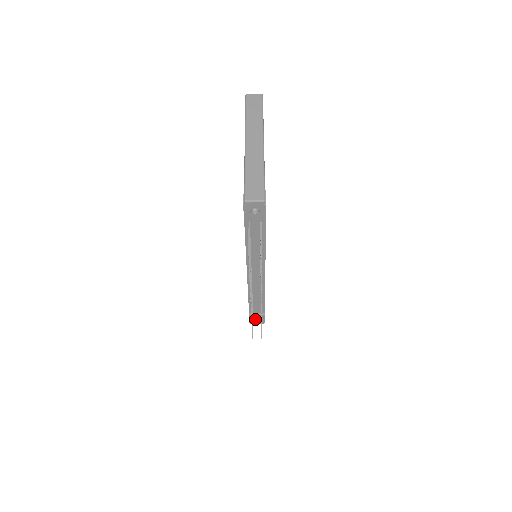
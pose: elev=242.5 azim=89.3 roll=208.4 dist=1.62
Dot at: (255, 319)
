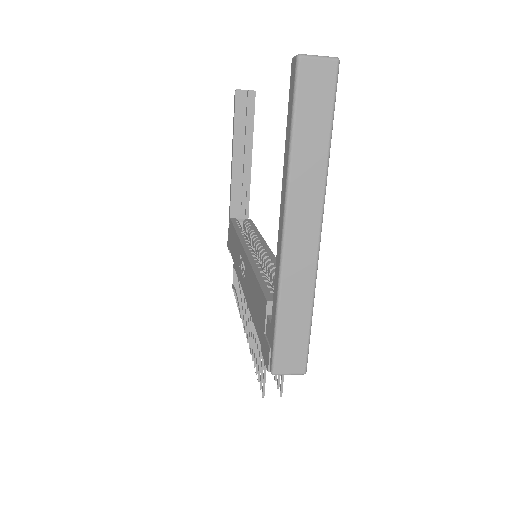
Dot at: occluded
